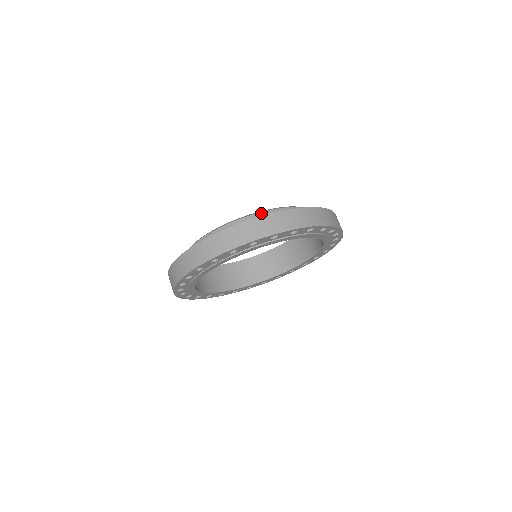
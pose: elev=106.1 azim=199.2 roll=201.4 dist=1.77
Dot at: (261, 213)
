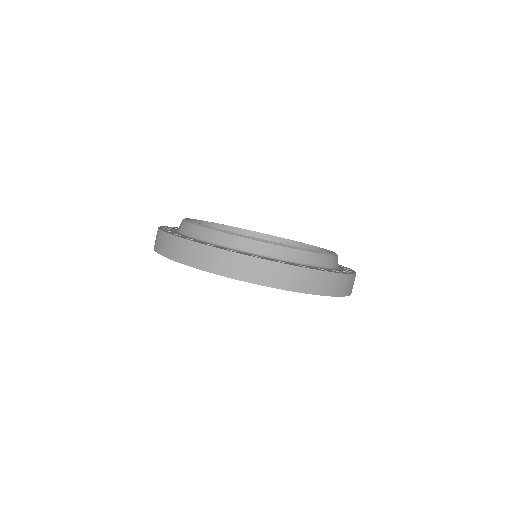
Dot at: (259, 243)
